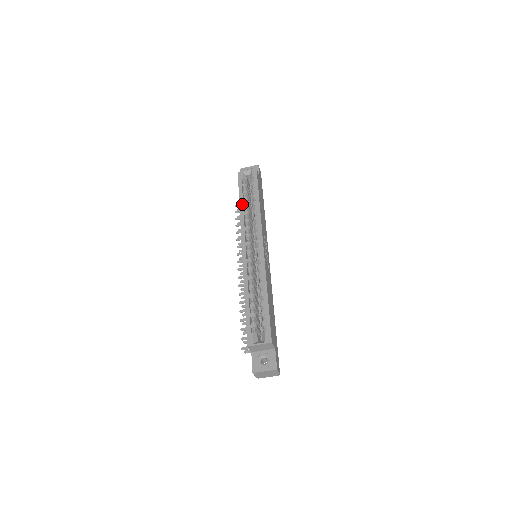
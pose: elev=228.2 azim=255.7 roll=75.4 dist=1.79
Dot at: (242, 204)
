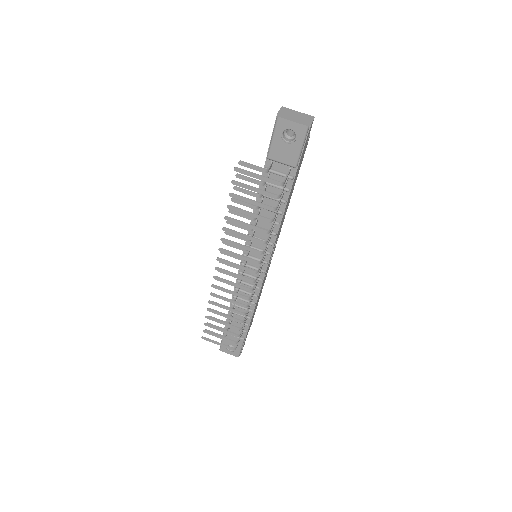
Dot at: occluded
